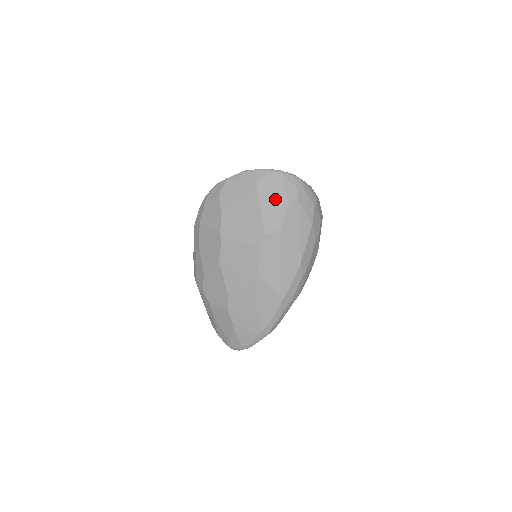
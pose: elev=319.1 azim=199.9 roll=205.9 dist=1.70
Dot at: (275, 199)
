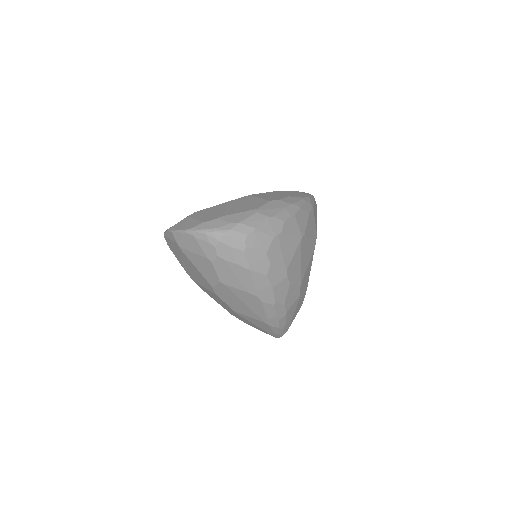
Dot at: (200, 259)
